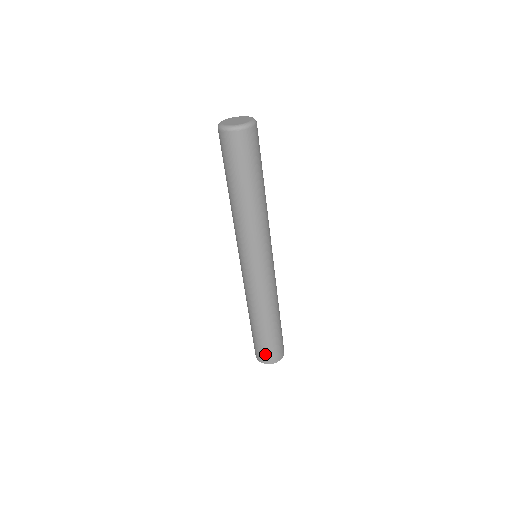
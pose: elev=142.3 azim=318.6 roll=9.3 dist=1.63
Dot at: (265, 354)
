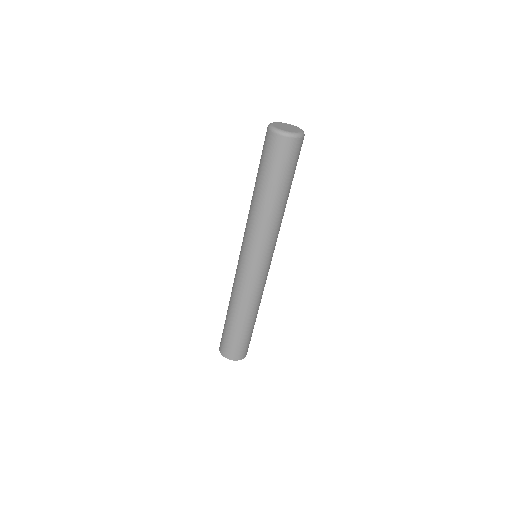
Dot at: (239, 351)
